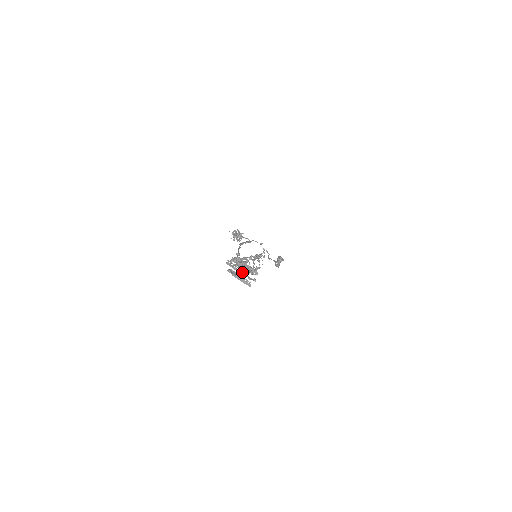
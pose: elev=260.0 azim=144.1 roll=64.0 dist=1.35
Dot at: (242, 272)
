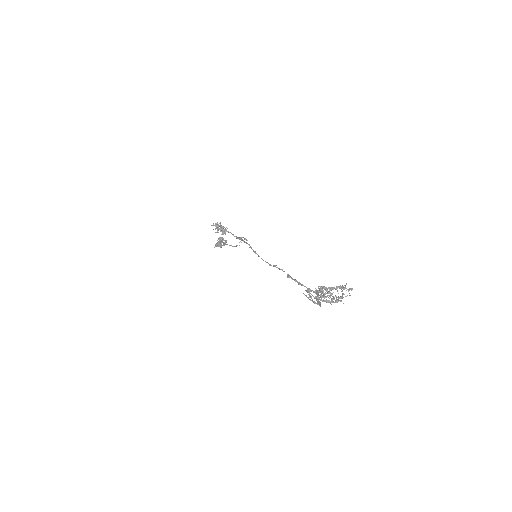
Dot at: (320, 296)
